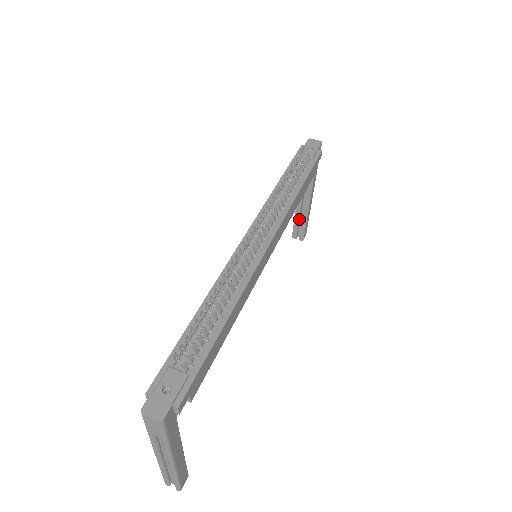
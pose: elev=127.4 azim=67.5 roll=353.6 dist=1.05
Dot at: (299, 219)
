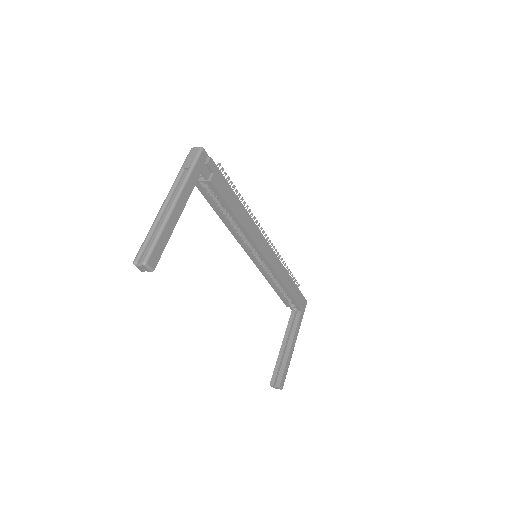
Dot at: (280, 364)
